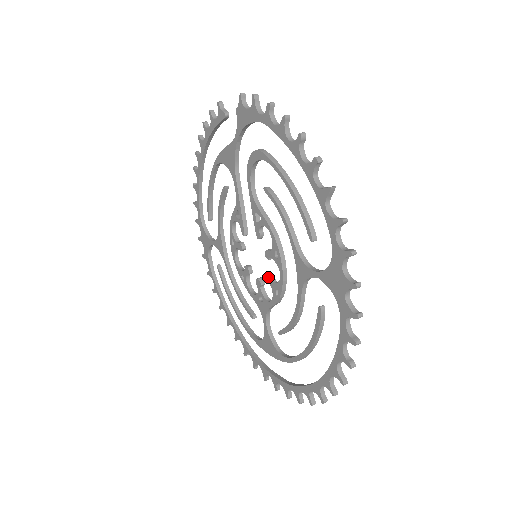
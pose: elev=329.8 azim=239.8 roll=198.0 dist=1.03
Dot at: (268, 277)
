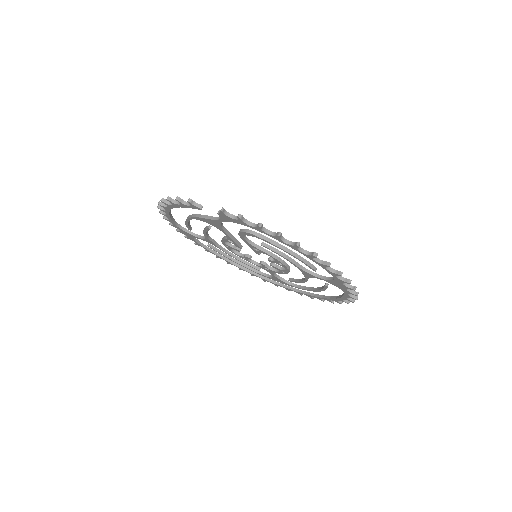
Dot at: (273, 267)
